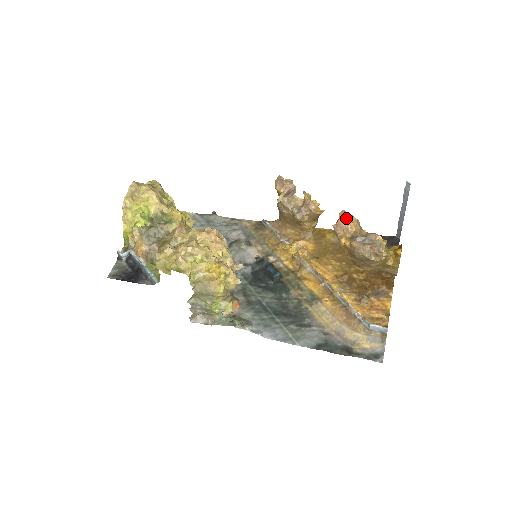
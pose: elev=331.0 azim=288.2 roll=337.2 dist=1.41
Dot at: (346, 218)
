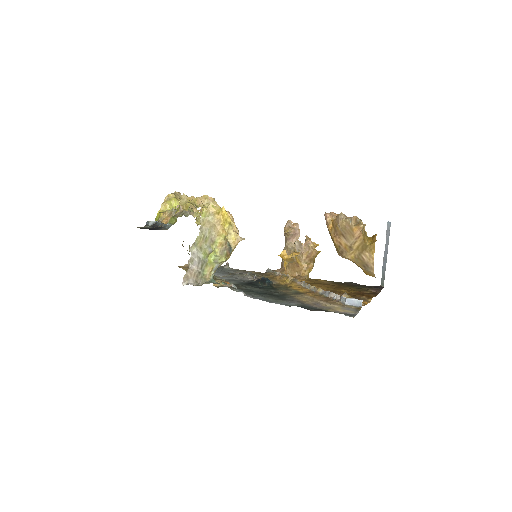
Dot at: occluded
